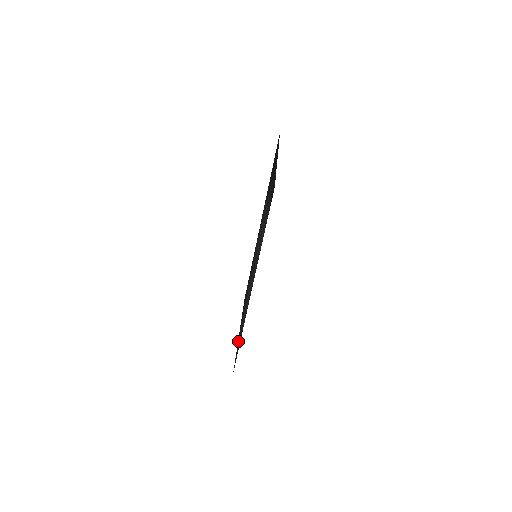
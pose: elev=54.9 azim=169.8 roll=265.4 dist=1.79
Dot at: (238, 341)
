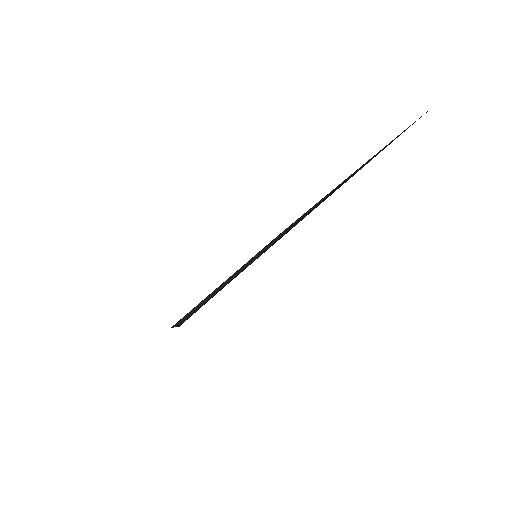
Dot at: occluded
